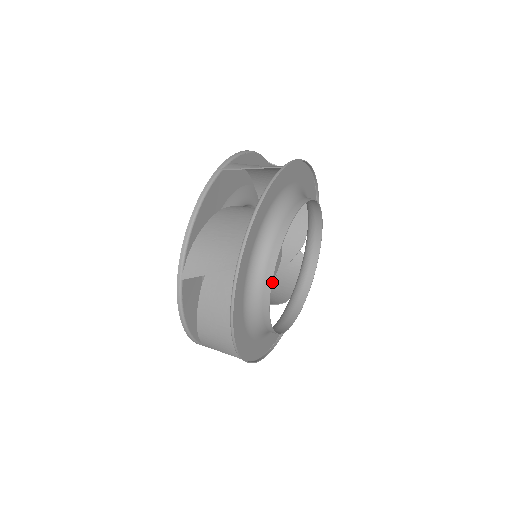
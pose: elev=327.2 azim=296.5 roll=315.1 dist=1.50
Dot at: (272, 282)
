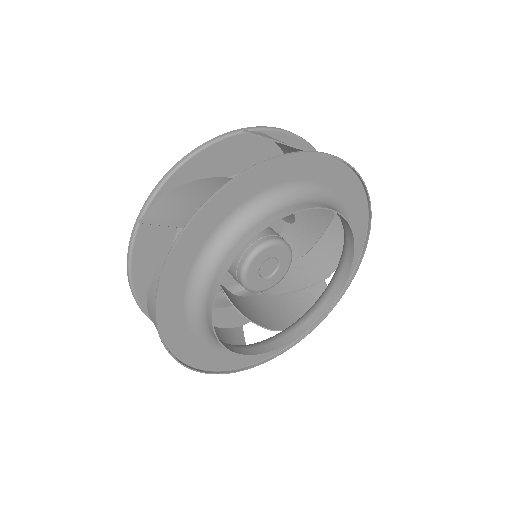
Dot at: (221, 343)
